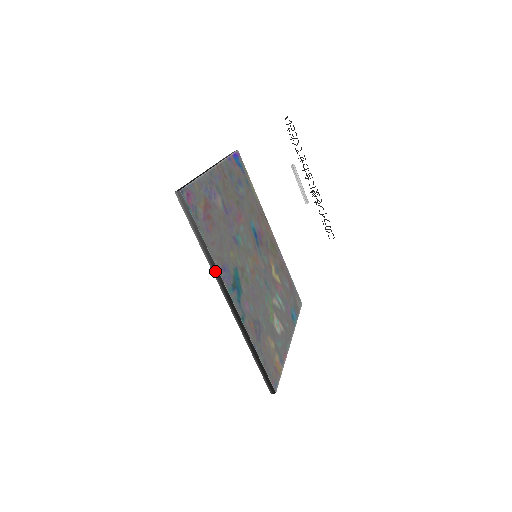
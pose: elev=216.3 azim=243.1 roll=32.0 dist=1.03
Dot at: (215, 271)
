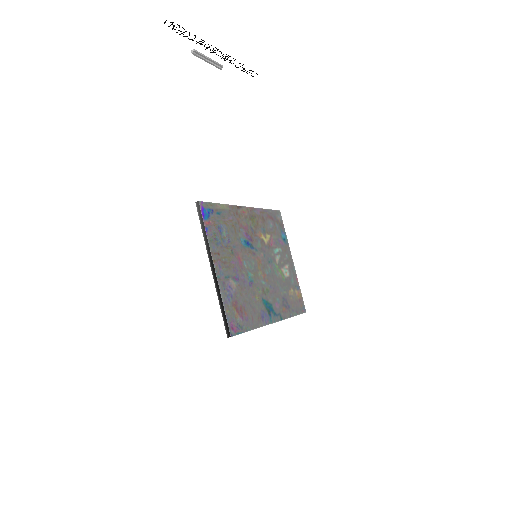
Dot at: occluded
